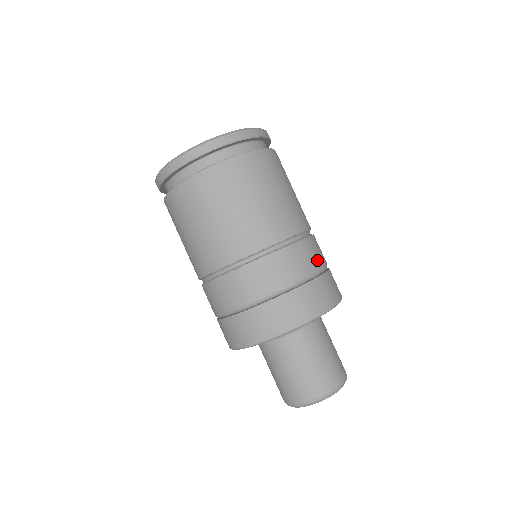
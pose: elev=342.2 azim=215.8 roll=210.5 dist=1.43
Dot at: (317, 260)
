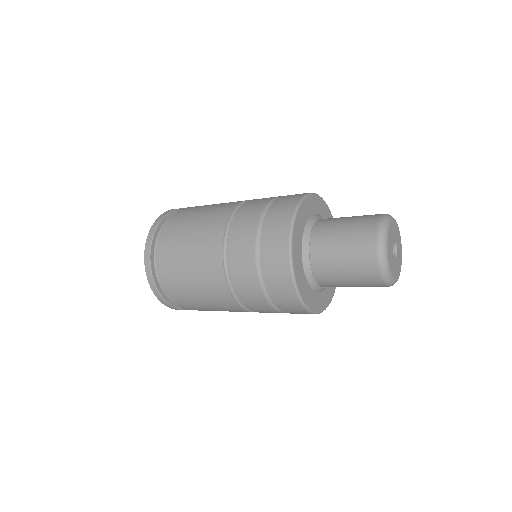
Dot at: occluded
